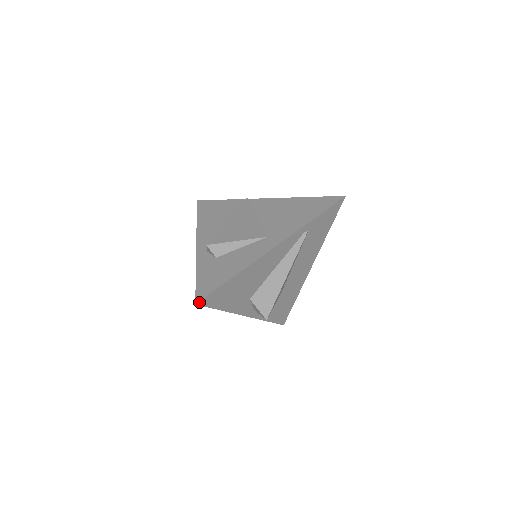
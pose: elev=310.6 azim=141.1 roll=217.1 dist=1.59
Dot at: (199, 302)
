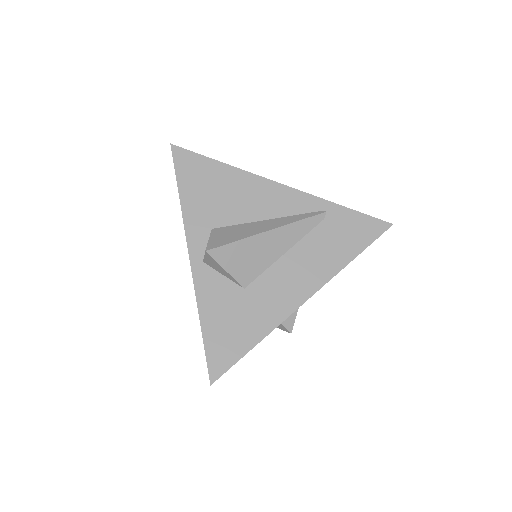
Dot at: (175, 147)
